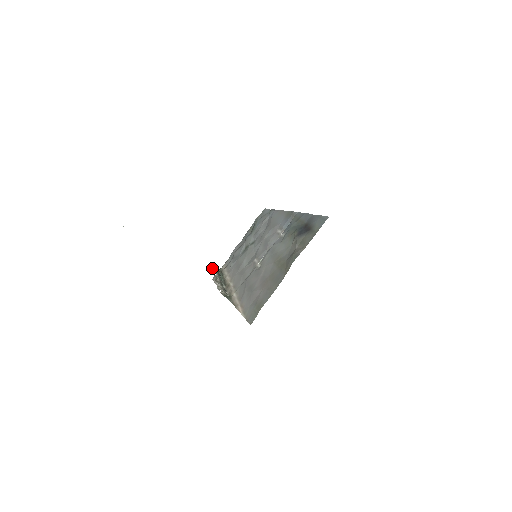
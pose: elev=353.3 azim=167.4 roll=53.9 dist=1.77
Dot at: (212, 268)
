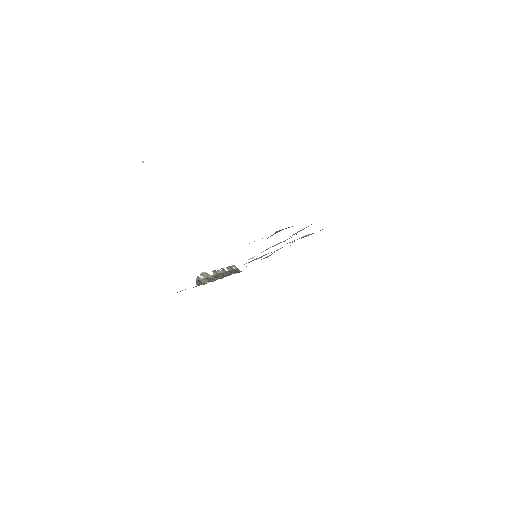
Dot at: (233, 265)
